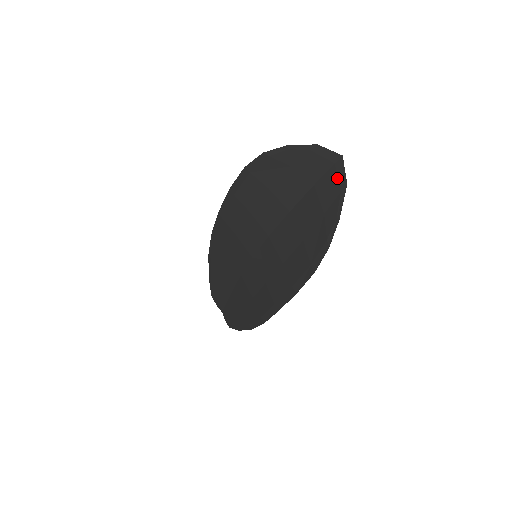
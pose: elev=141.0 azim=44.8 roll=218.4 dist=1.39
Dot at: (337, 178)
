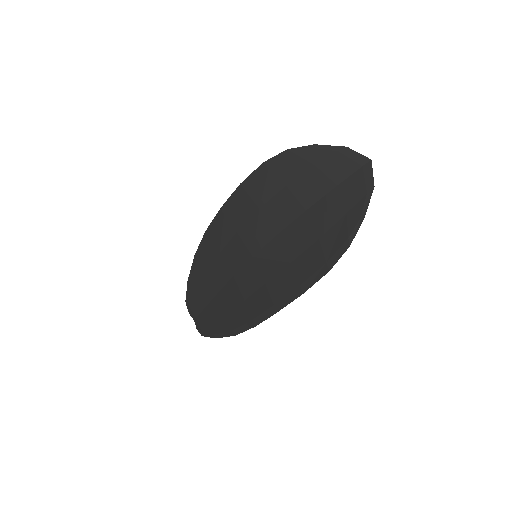
Dot at: (364, 180)
